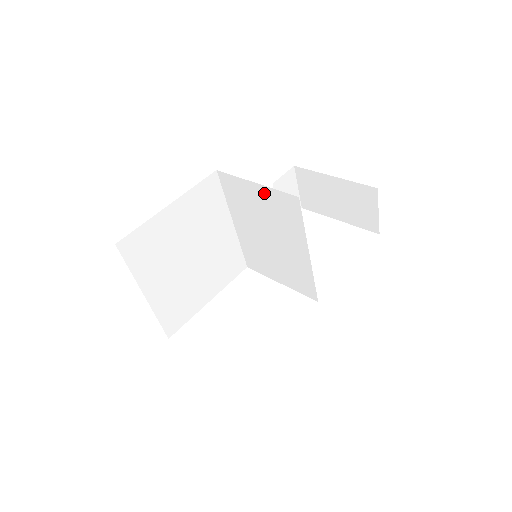
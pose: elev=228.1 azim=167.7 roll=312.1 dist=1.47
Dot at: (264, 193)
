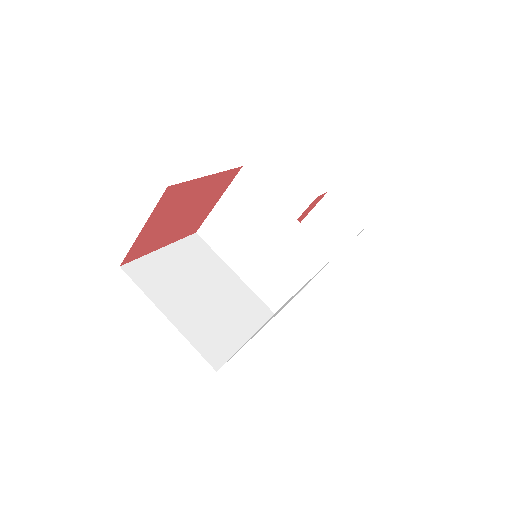
Dot at: (228, 201)
